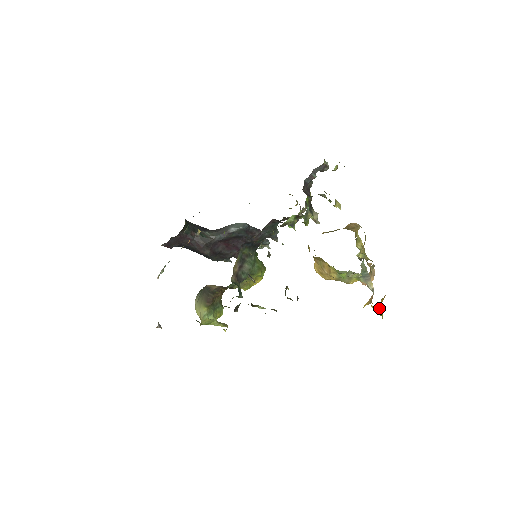
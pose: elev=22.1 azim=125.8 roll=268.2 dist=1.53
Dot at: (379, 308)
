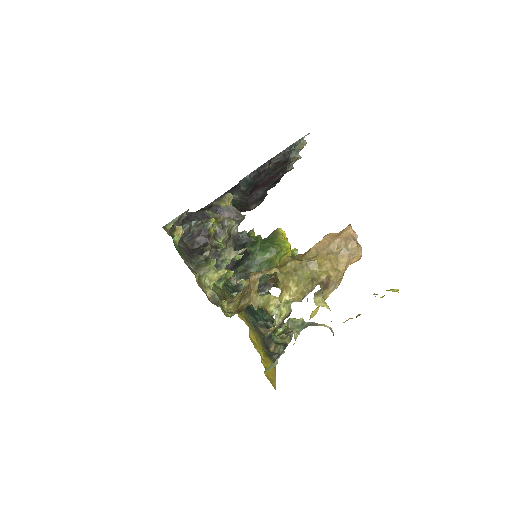
Dot at: occluded
